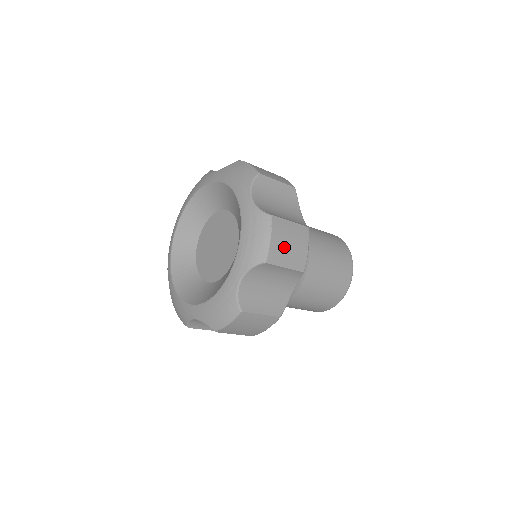
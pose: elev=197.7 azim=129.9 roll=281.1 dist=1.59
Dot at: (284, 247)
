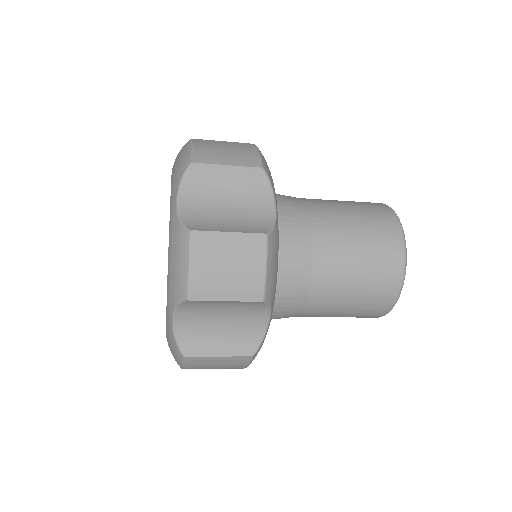
Dot at: (217, 151)
